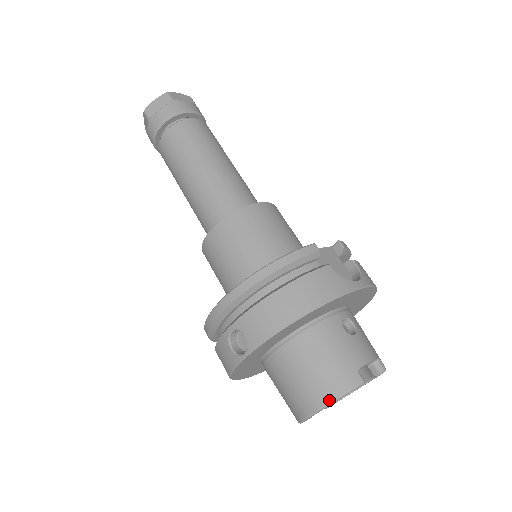
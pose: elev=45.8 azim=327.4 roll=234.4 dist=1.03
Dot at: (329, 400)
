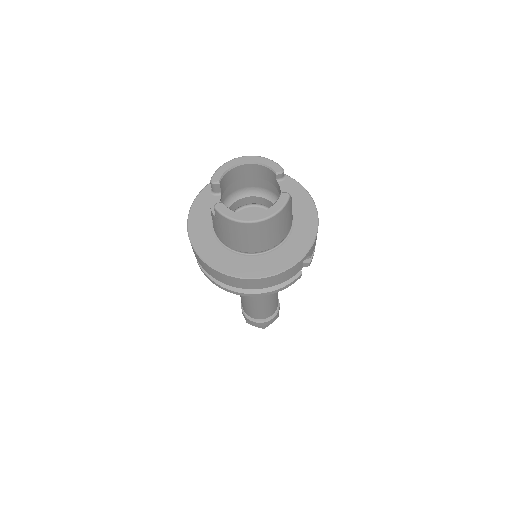
Dot at: (261, 158)
